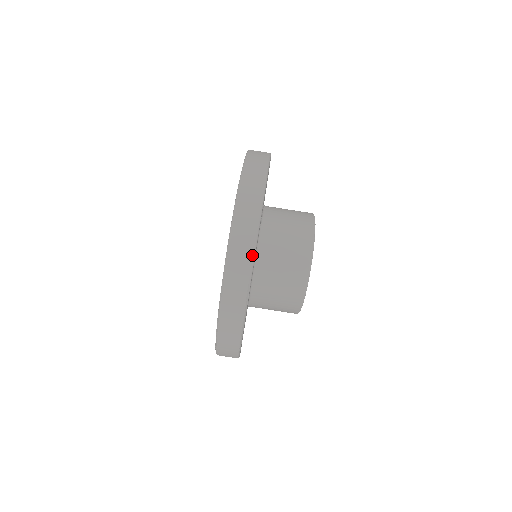
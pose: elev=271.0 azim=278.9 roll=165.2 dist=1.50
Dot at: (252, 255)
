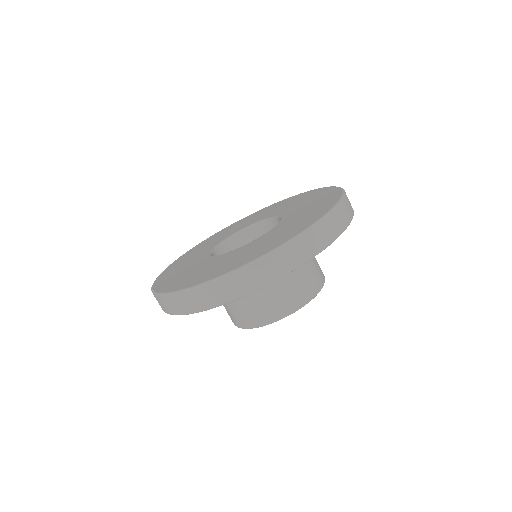
Dot at: (176, 314)
